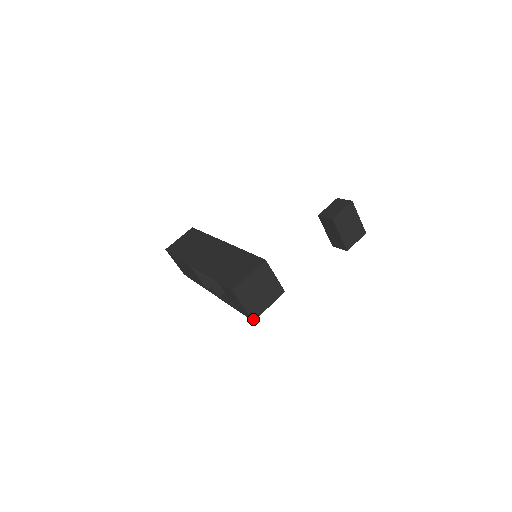
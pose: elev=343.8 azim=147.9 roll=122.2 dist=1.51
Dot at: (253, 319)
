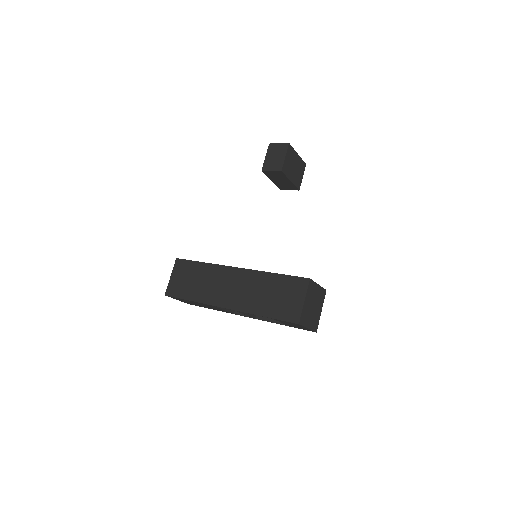
Dot at: (316, 331)
